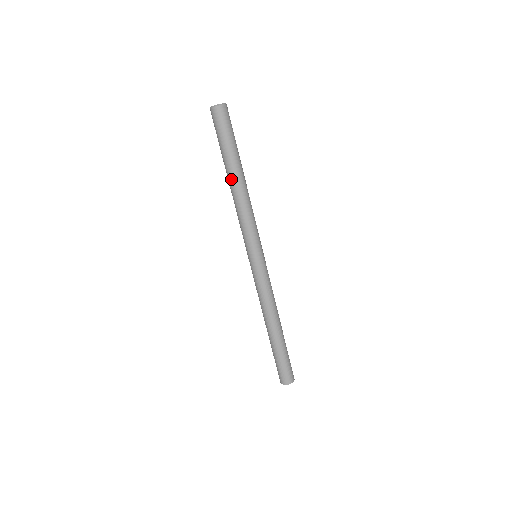
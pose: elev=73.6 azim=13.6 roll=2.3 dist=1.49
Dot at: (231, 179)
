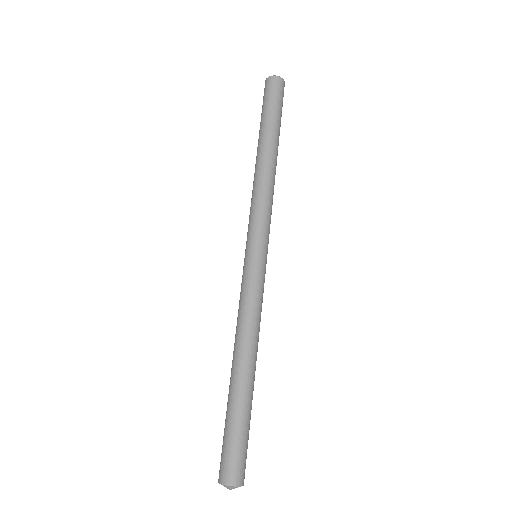
Dot at: (261, 150)
